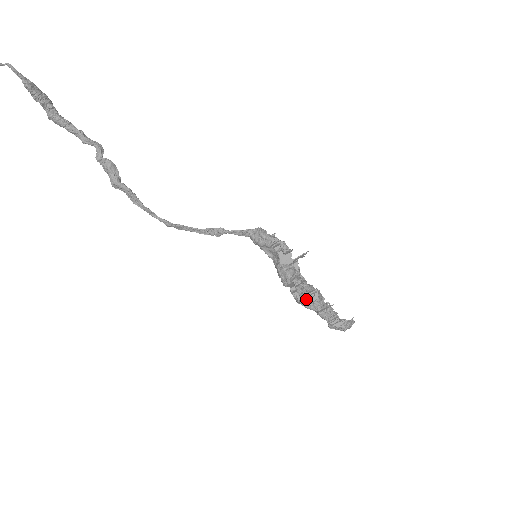
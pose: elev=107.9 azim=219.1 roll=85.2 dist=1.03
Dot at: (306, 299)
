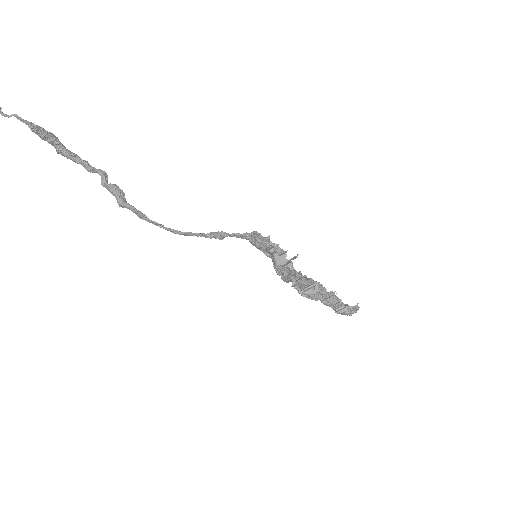
Dot at: (307, 292)
